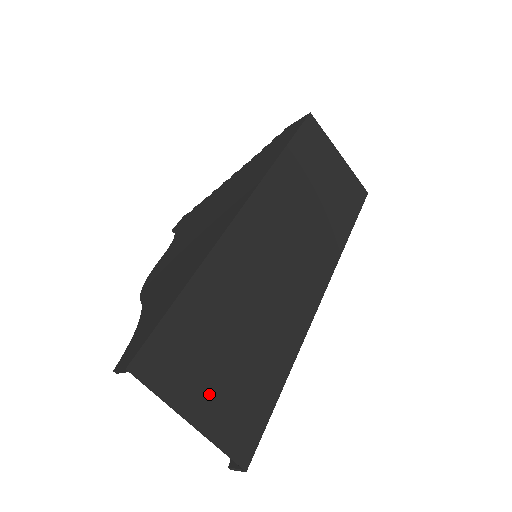
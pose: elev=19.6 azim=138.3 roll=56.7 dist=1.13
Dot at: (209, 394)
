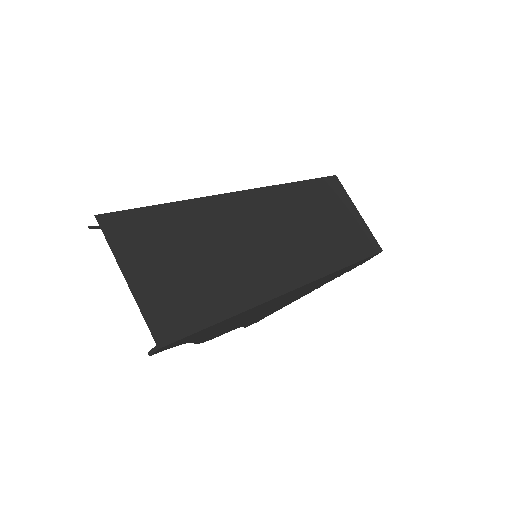
Dot at: (153, 274)
